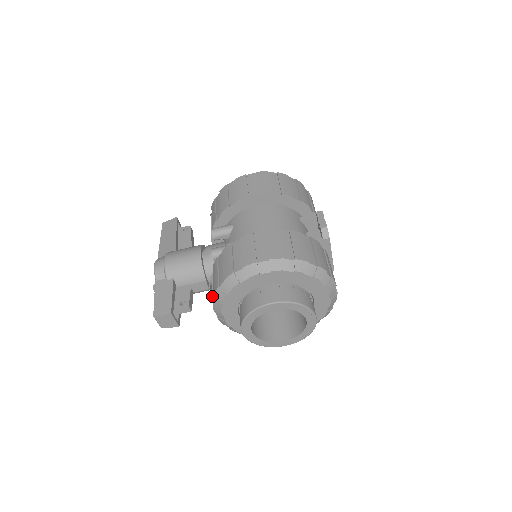
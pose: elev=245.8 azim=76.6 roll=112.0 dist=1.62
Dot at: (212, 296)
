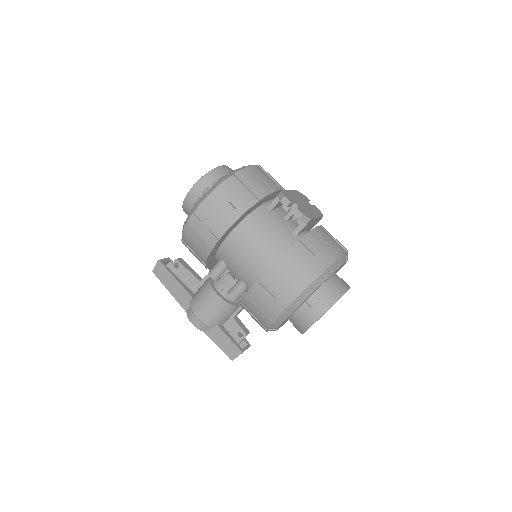
Dot at: occluded
